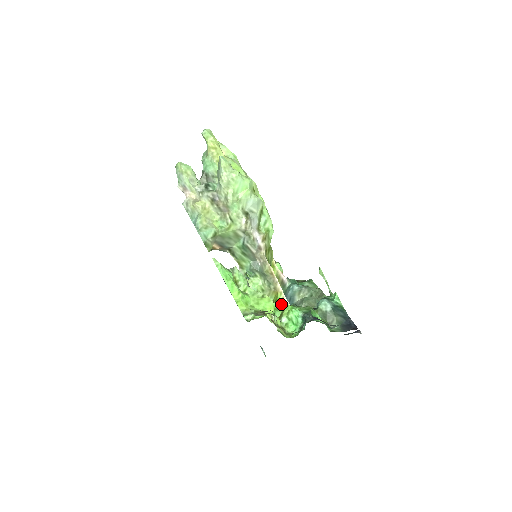
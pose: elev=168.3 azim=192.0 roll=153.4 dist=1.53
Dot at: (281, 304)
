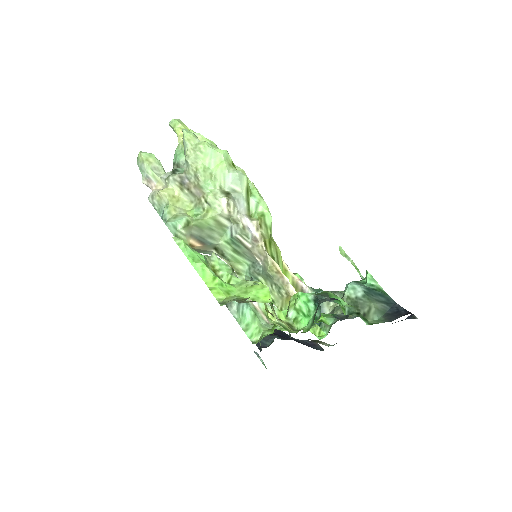
Dot at: occluded
